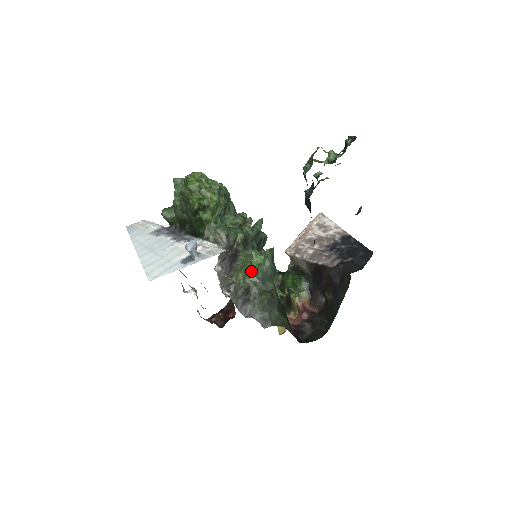
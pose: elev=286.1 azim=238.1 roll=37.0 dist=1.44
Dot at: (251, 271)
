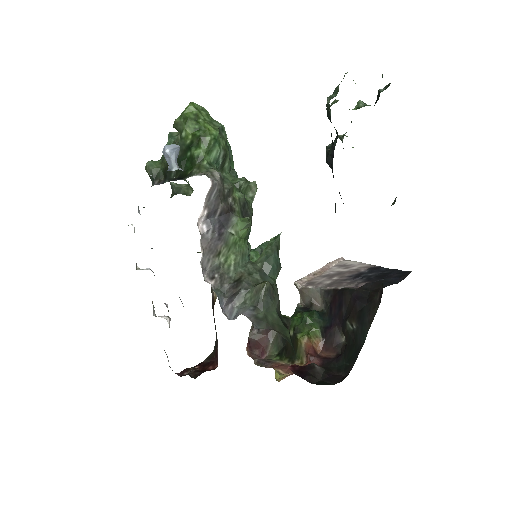
Dot at: (247, 260)
